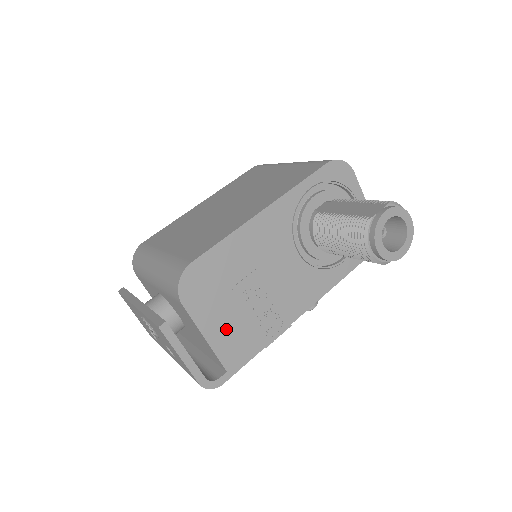
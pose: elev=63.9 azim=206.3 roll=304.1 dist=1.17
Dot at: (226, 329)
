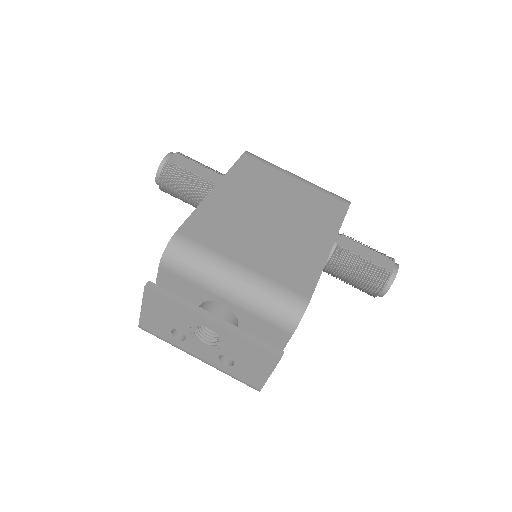
Dot at: occluded
